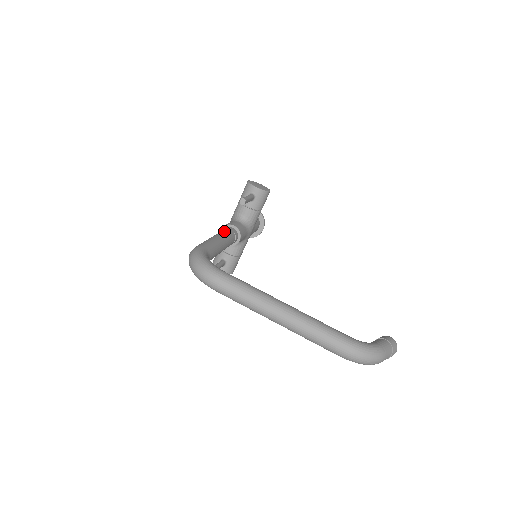
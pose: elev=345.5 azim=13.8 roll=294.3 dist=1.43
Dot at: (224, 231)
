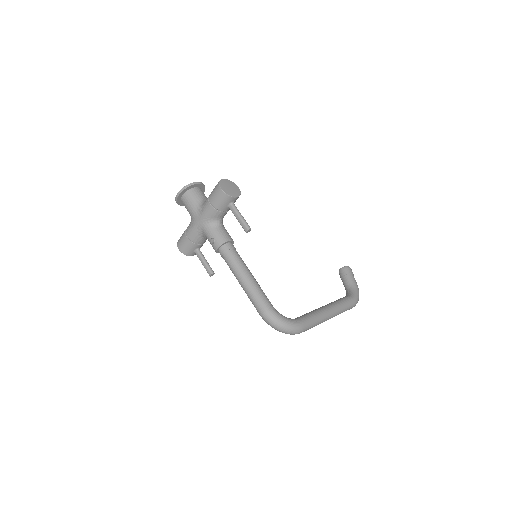
Dot at: (236, 258)
